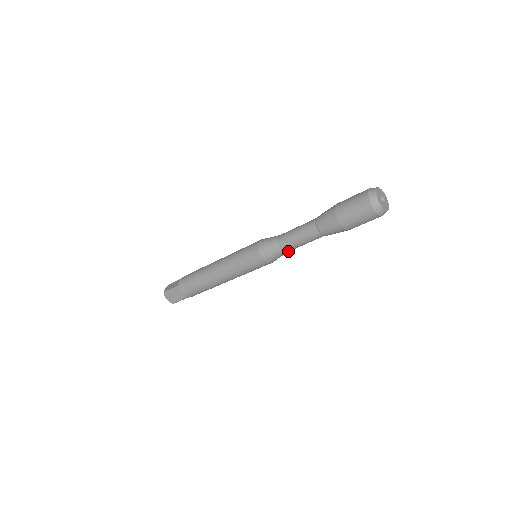
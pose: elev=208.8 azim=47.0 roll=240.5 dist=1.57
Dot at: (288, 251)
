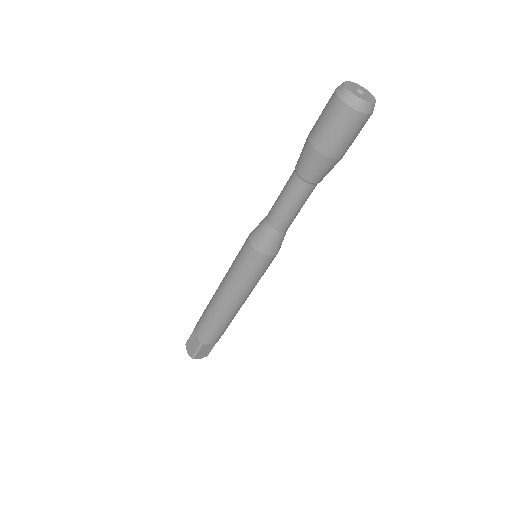
Dot at: occluded
